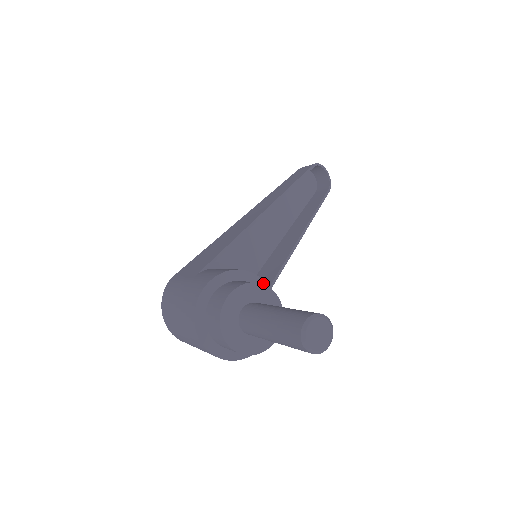
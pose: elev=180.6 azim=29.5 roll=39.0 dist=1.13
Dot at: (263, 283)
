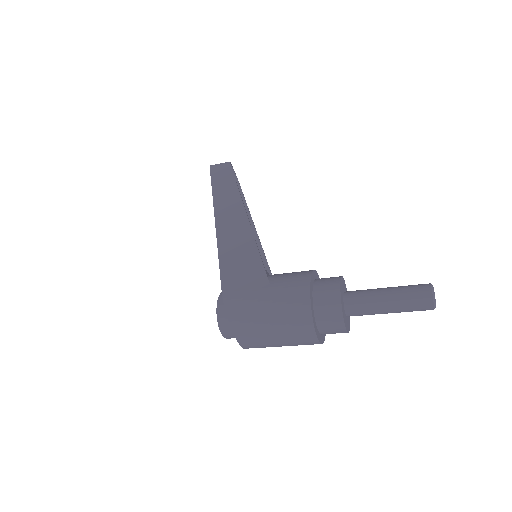
Dot at: (318, 276)
